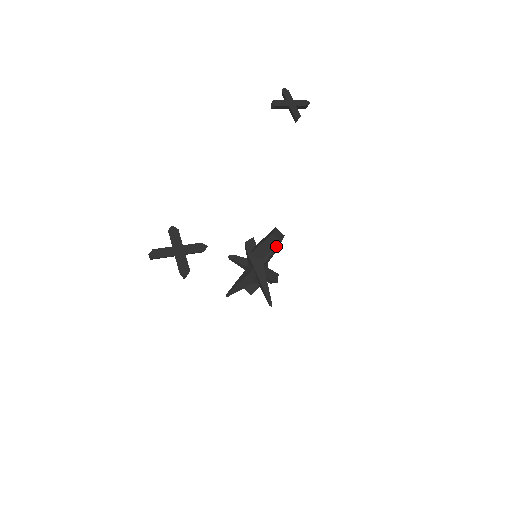
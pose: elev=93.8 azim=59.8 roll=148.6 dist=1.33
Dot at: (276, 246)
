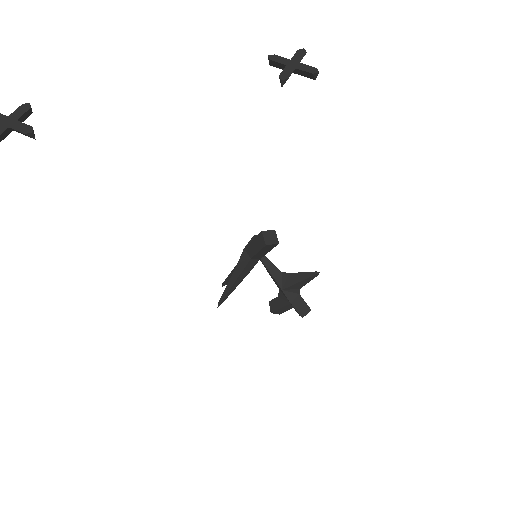
Dot at: (313, 273)
